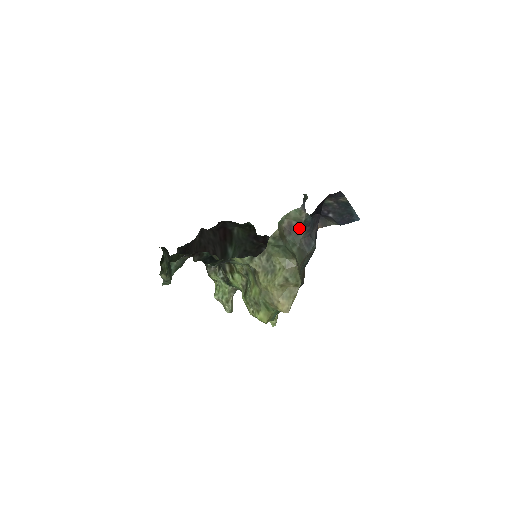
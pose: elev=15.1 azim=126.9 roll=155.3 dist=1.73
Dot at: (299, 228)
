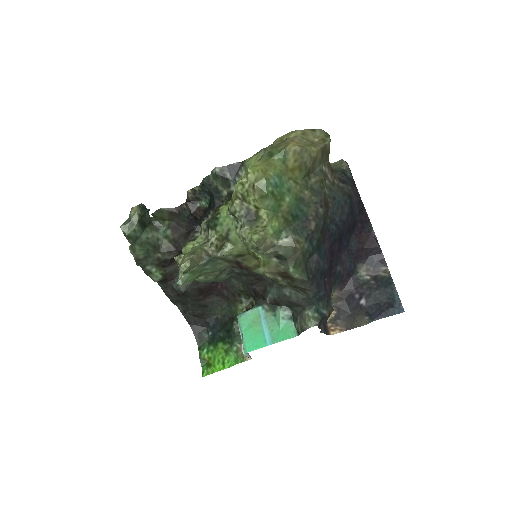
Dot at: (335, 172)
